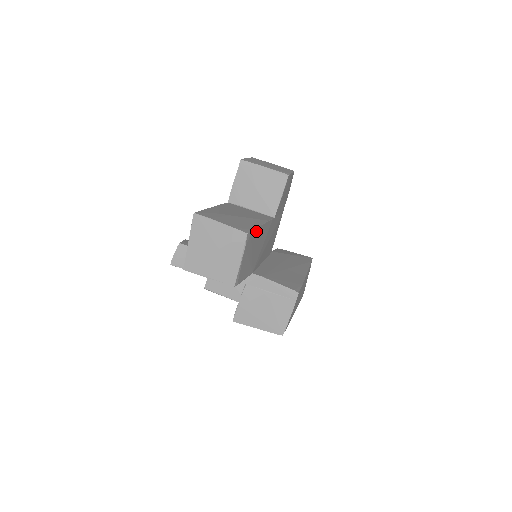
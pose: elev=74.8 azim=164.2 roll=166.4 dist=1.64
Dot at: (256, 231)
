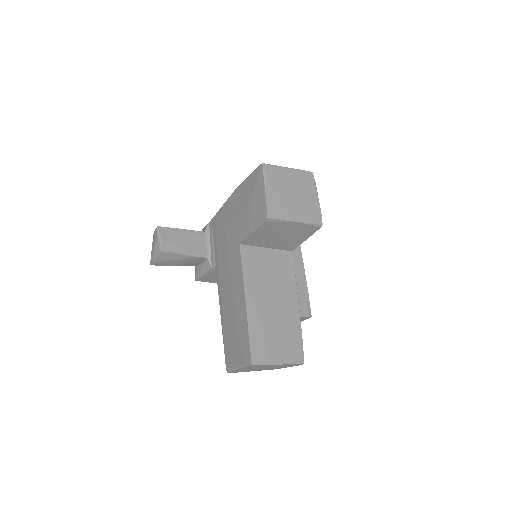
Dot at: (299, 330)
